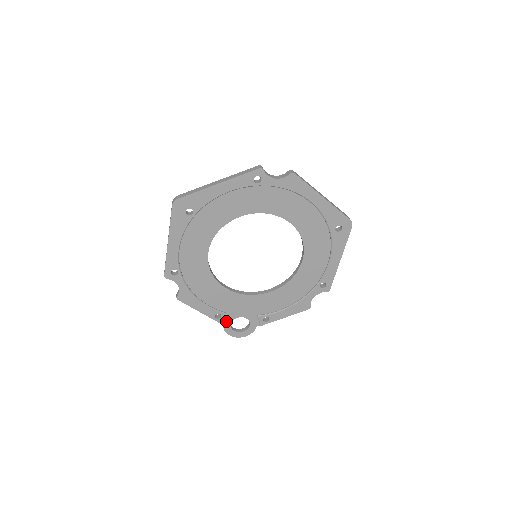
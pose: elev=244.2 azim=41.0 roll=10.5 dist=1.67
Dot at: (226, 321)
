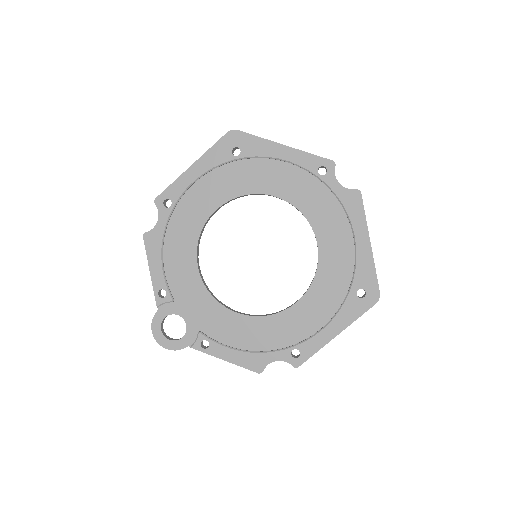
Dot at: (164, 309)
